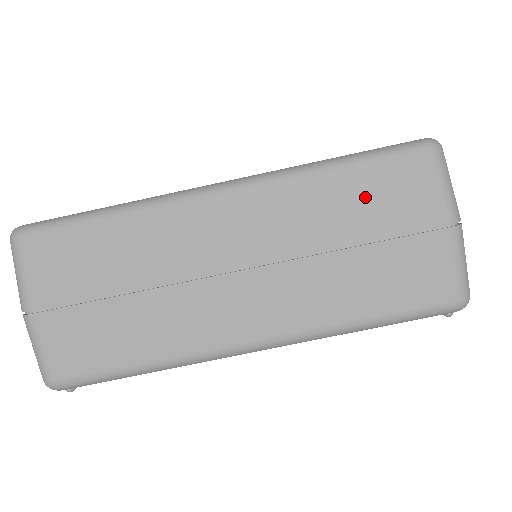
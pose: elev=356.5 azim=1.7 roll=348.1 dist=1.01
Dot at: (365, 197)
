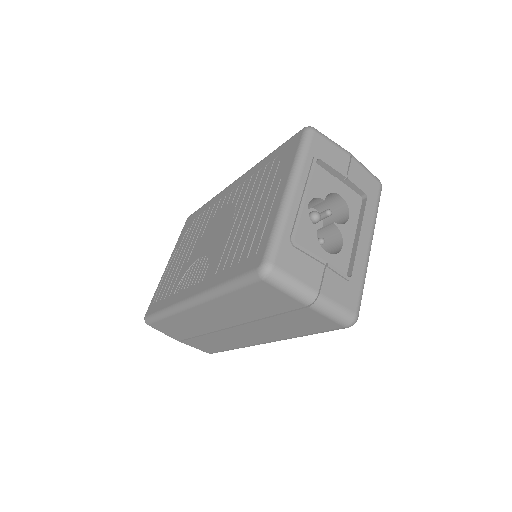
Dot at: (253, 302)
